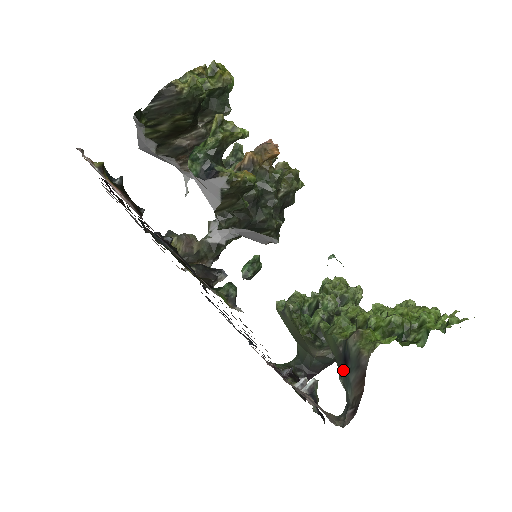
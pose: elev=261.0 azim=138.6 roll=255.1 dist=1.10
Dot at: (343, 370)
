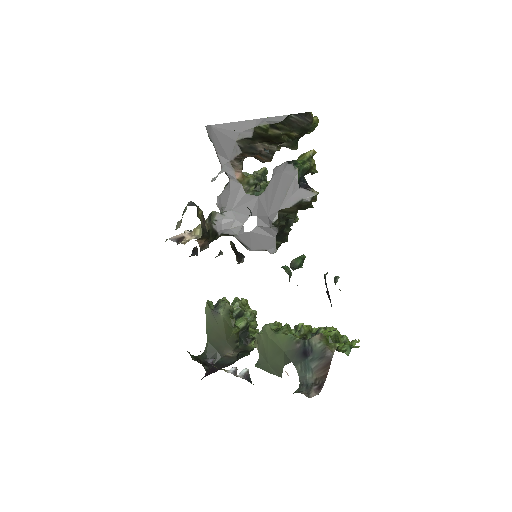
Dot at: (300, 360)
